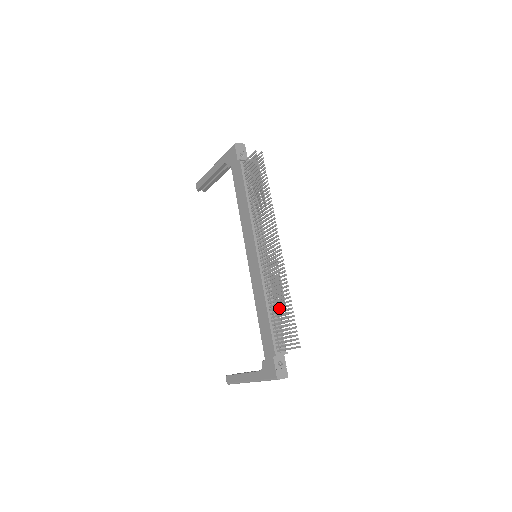
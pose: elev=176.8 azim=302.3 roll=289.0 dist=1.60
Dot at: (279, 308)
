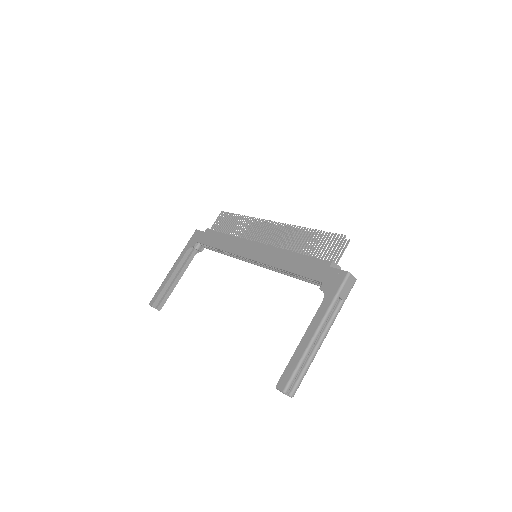
Dot at: occluded
